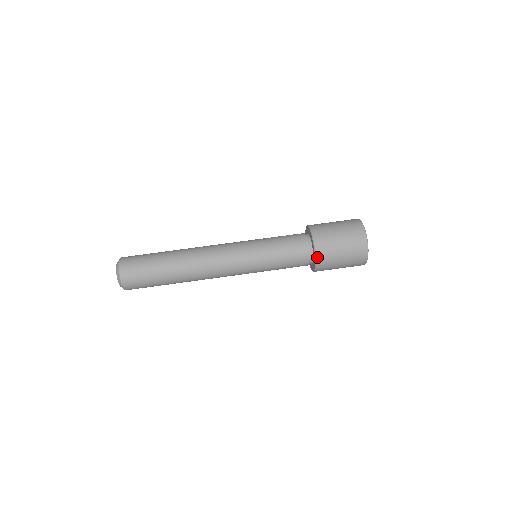
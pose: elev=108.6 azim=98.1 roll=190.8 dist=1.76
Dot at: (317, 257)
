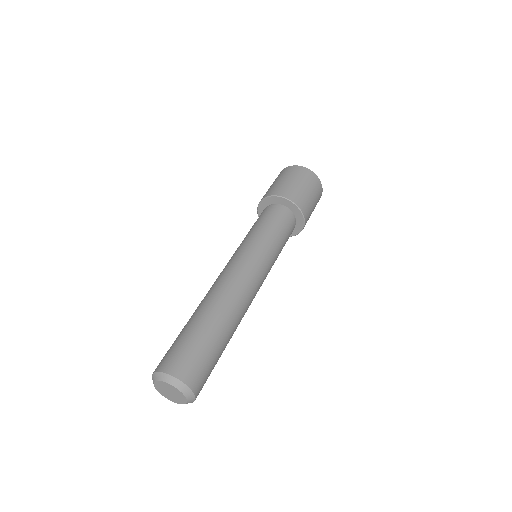
Dot at: (288, 198)
